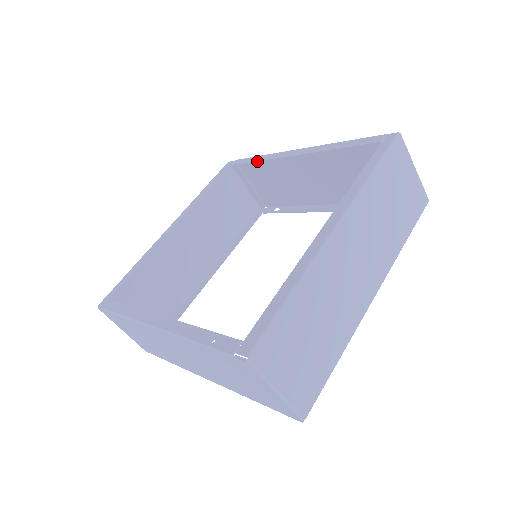
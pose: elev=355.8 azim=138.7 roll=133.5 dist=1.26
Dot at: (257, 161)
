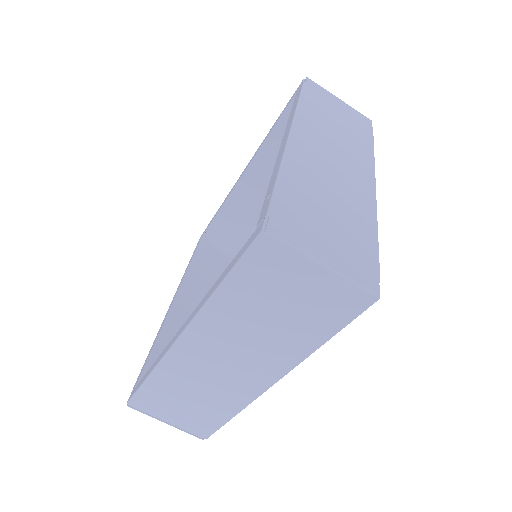
Dot at: occluded
